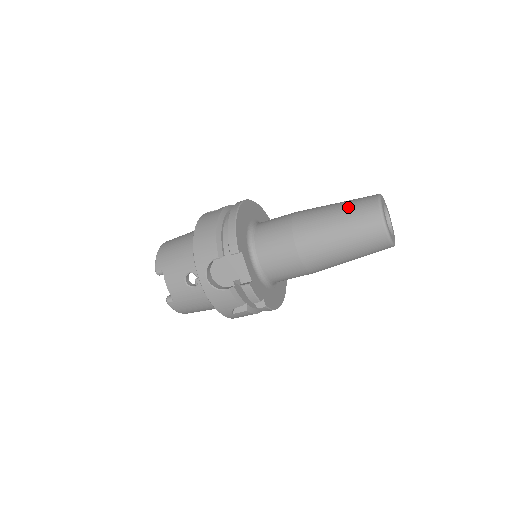
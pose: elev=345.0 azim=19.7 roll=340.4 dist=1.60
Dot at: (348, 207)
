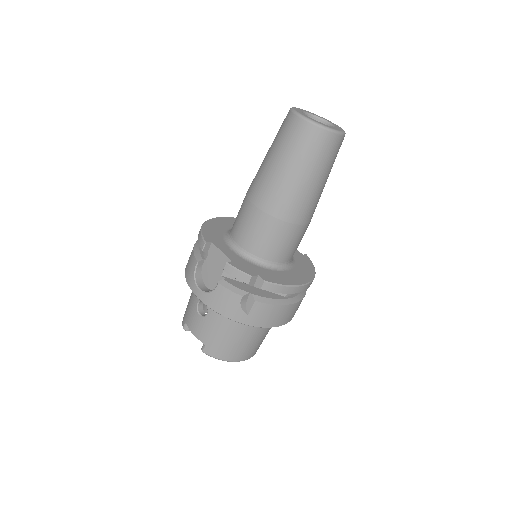
Dot at: occluded
